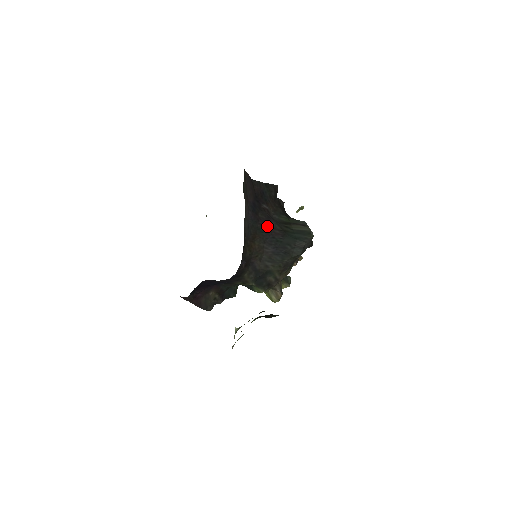
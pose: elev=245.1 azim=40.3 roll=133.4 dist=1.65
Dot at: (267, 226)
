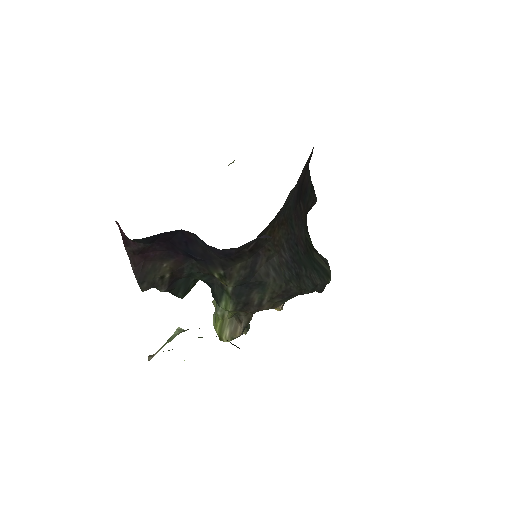
Dot at: (298, 226)
